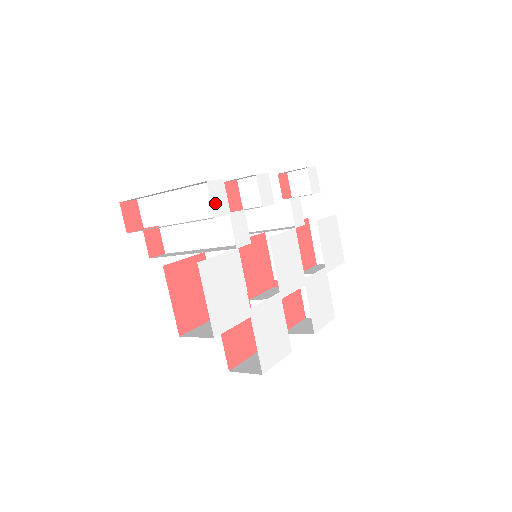
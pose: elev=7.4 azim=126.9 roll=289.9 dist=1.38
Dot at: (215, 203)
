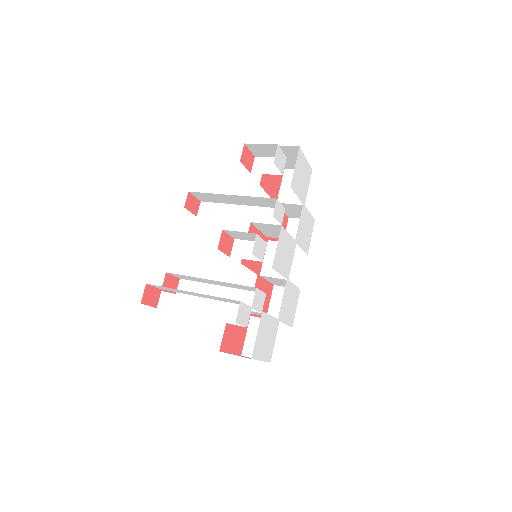
Dot at: (244, 321)
